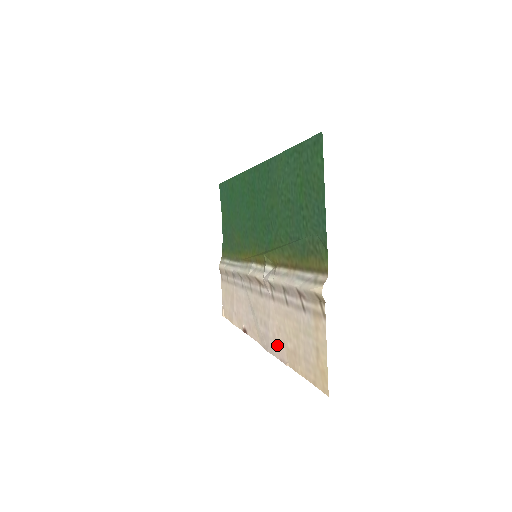
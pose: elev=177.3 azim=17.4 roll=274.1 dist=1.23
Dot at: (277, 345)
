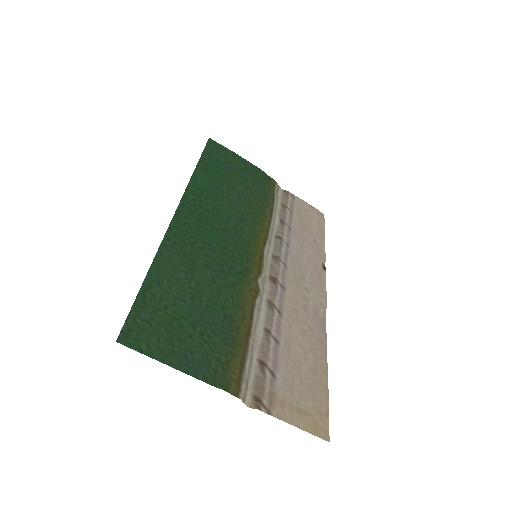
Dot at: (316, 338)
